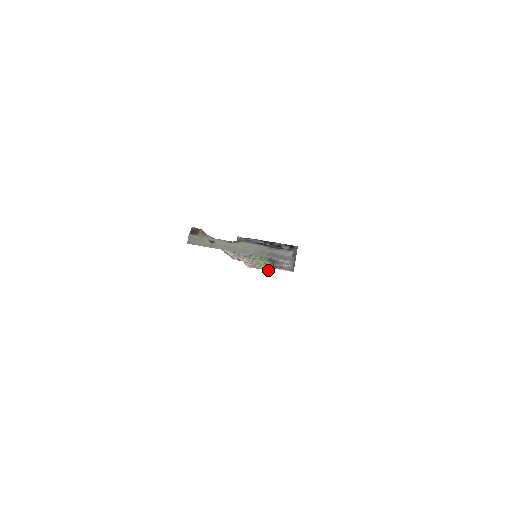
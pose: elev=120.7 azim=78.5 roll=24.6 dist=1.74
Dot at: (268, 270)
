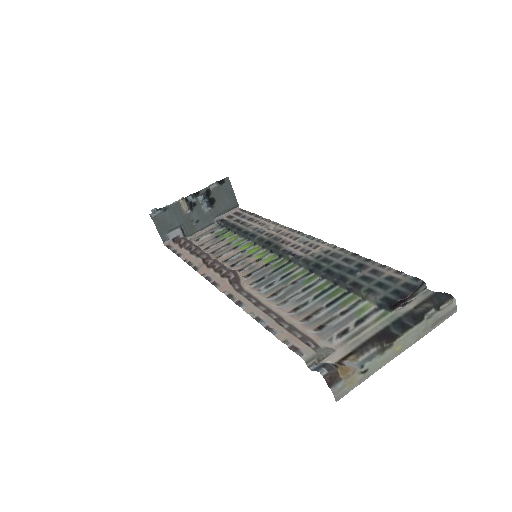
Dot at: (212, 227)
